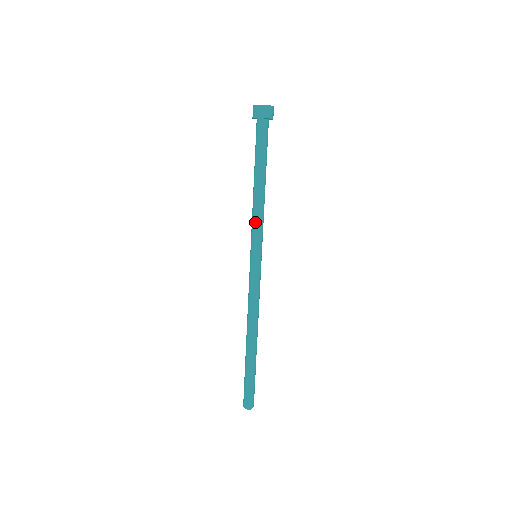
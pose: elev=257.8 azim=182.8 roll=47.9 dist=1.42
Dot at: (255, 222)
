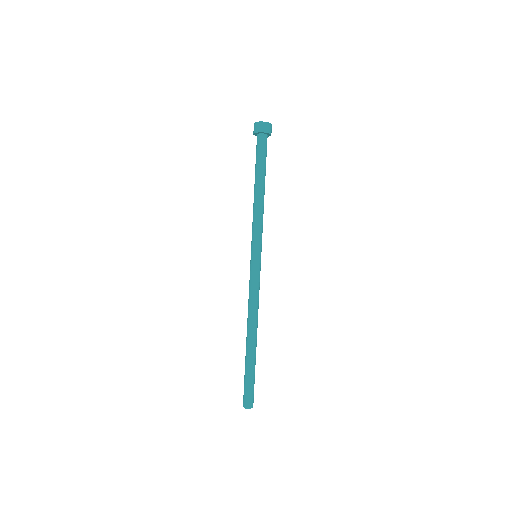
Dot at: (253, 224)
